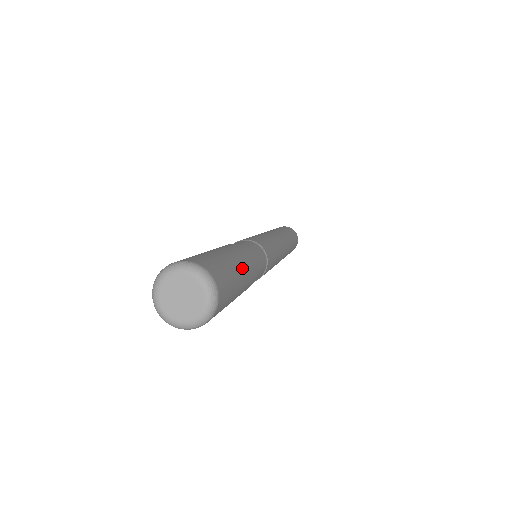
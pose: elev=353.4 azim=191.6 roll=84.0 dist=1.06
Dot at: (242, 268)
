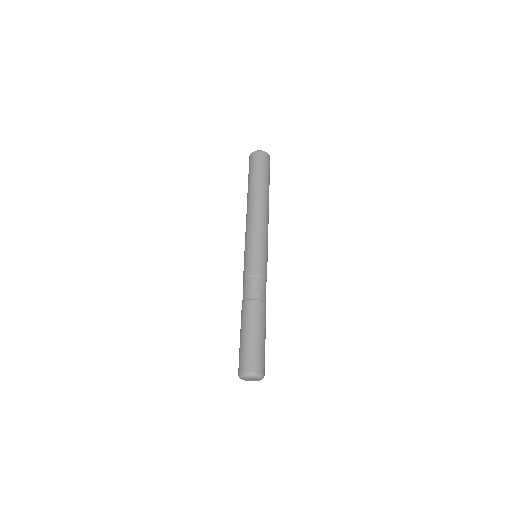
Dot at: (258, 332)
